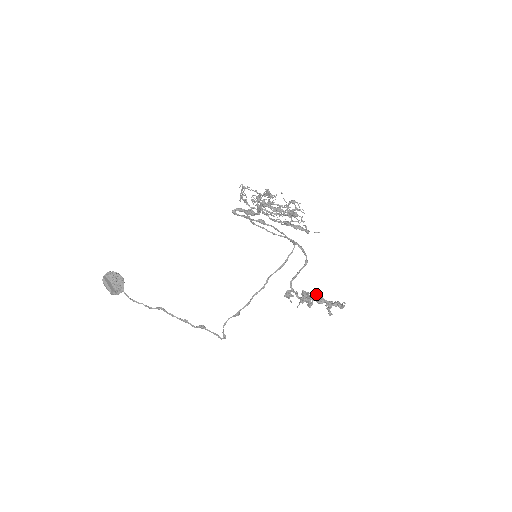
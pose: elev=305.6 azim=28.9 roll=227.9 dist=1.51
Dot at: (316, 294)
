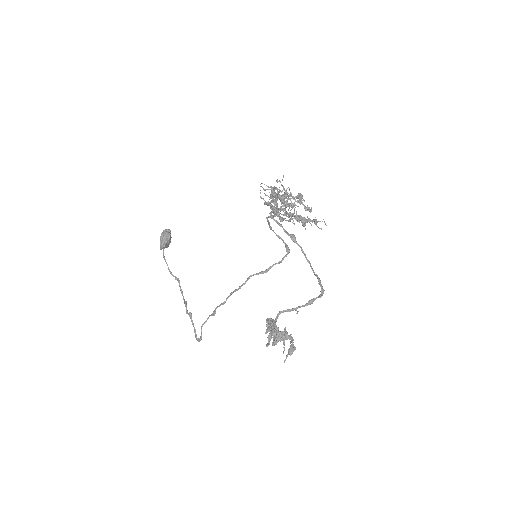
Dot at: occluded
